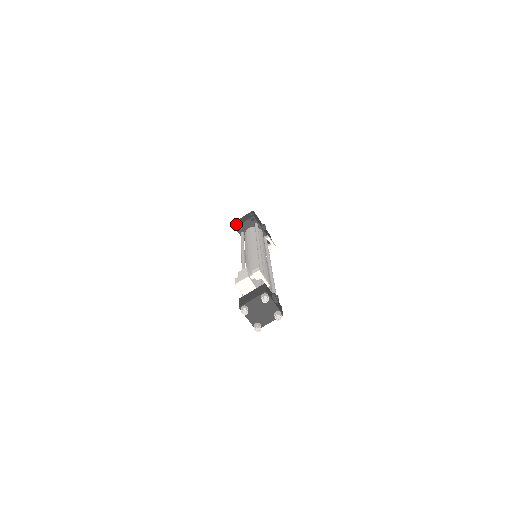
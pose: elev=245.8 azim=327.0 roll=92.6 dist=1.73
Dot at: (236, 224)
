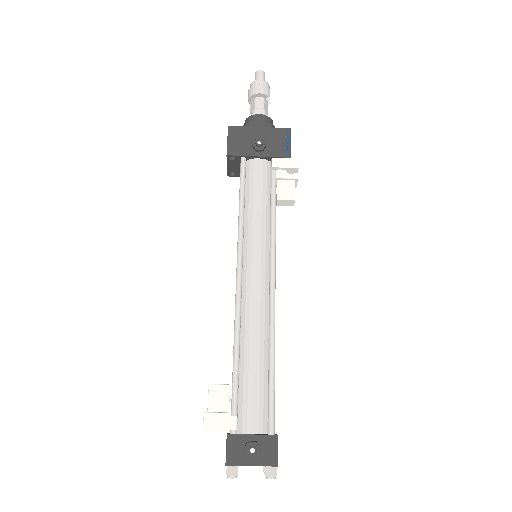
Dot at: occluded
